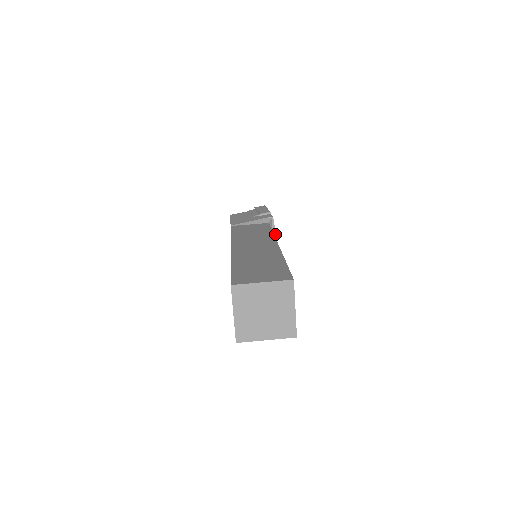
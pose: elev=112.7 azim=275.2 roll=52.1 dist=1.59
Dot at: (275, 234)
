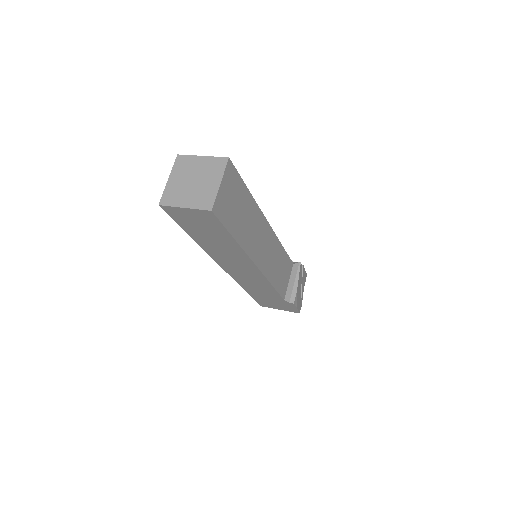
Dot at: (298, 279)
